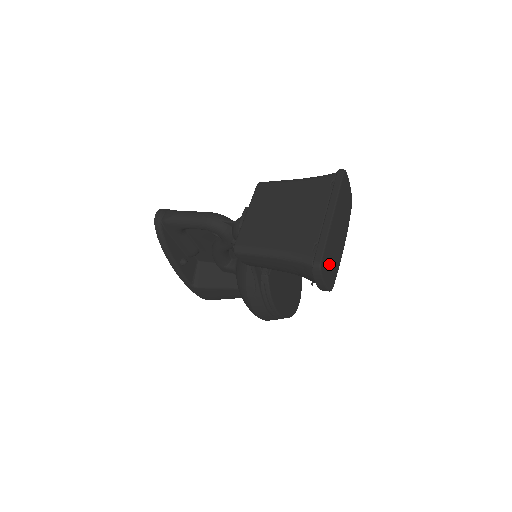
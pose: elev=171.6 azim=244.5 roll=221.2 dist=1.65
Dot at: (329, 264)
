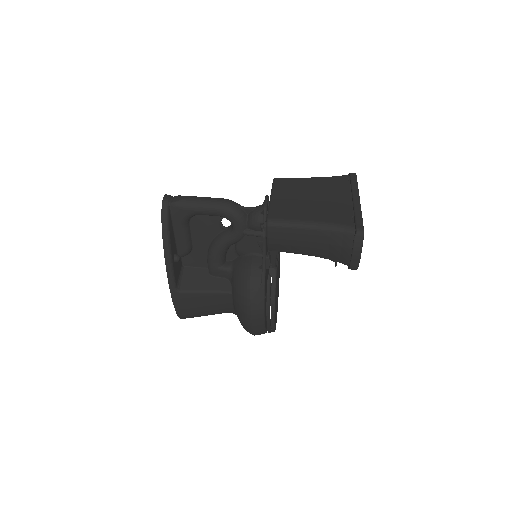
Dot at: occluded
